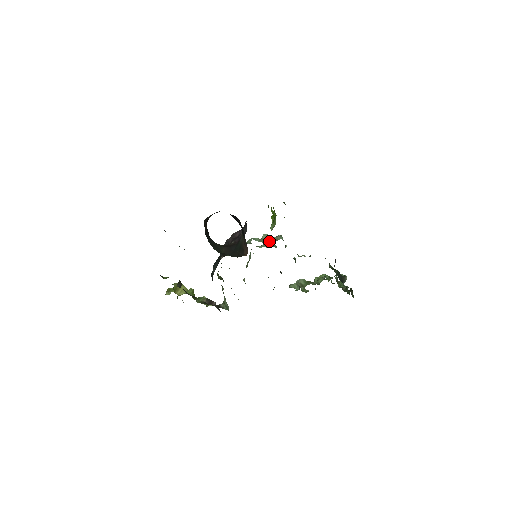
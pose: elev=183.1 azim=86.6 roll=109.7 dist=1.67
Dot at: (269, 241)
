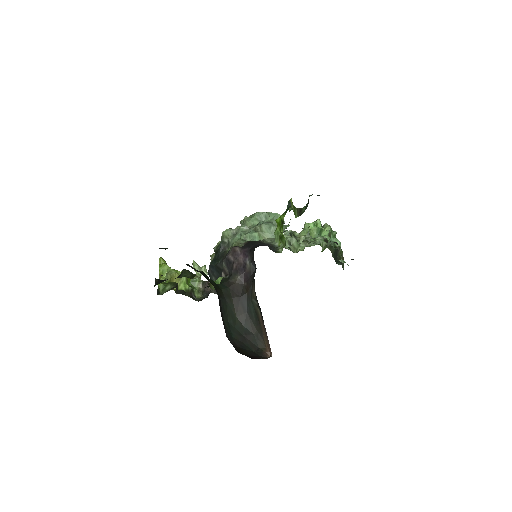
Dot at: (270, 236)
